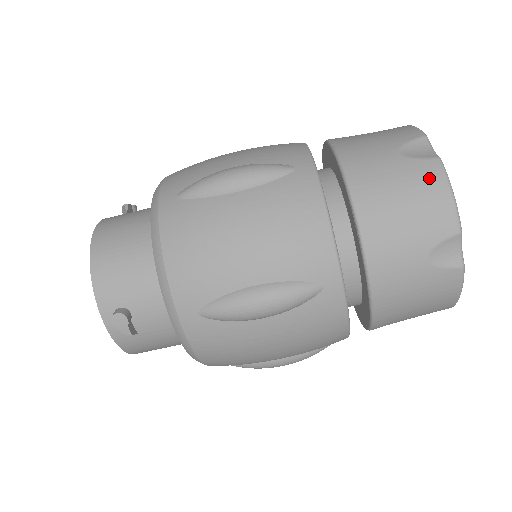
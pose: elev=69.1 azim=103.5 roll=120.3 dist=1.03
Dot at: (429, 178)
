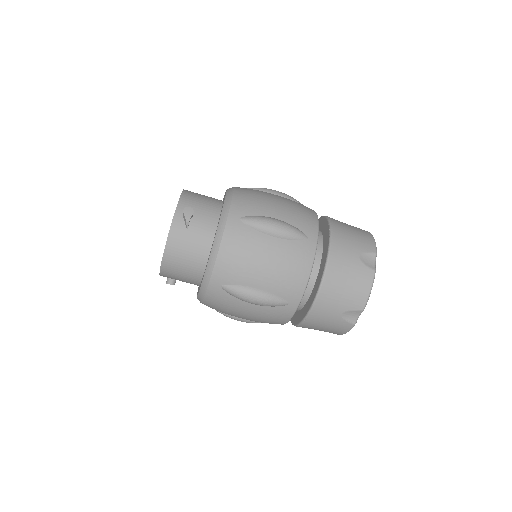
Dot at: (365, 232)
